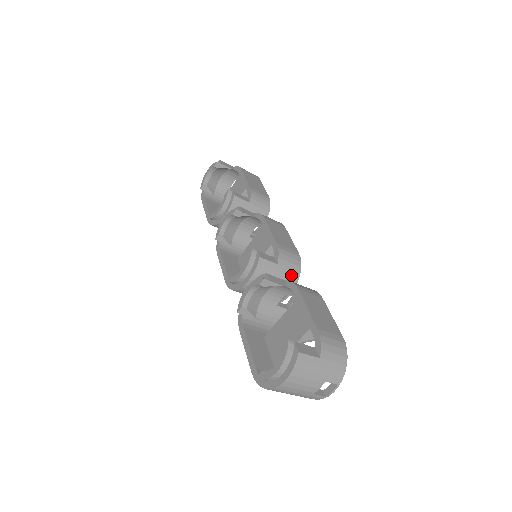
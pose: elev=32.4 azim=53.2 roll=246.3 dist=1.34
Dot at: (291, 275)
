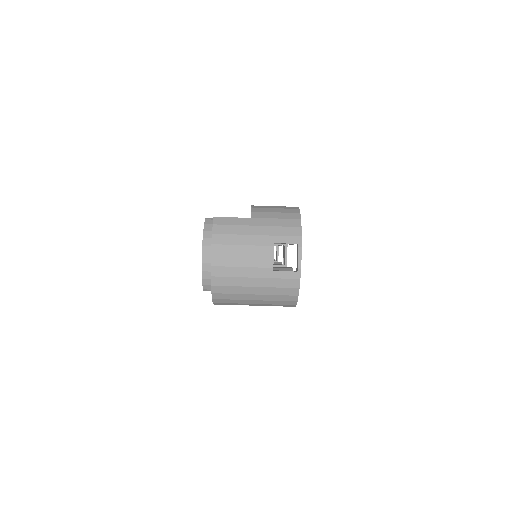
Dot at: occluded
